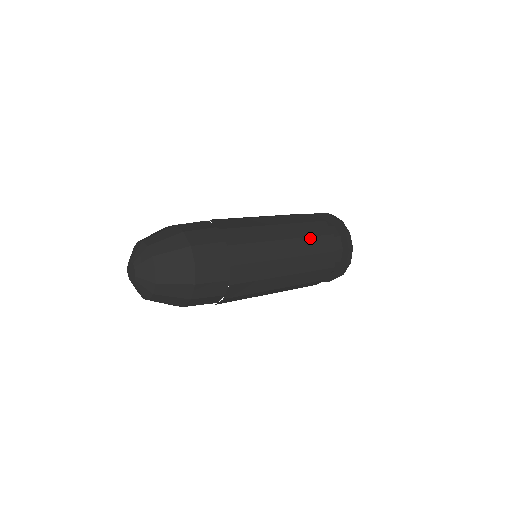
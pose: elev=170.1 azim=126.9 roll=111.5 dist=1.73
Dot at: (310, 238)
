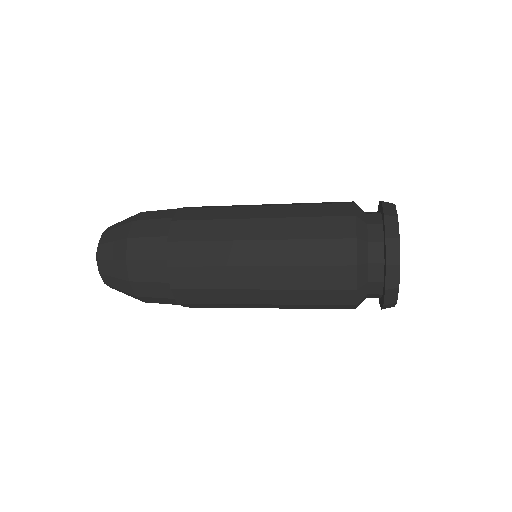
Dot at: occluded
